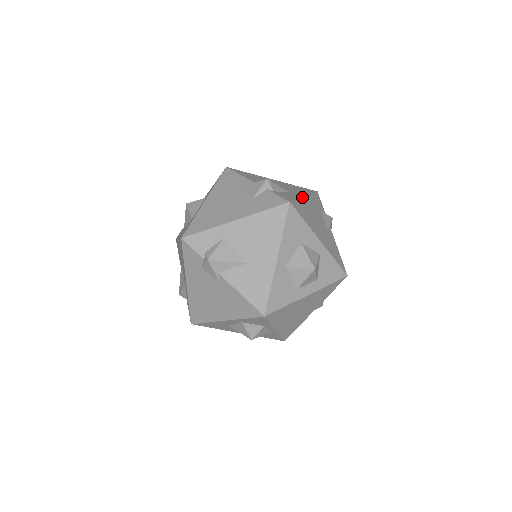
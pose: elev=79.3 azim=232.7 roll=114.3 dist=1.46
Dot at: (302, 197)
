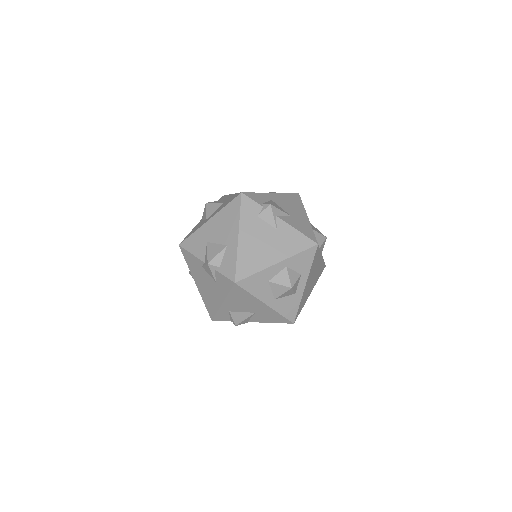
Dot at: (237, 246)
